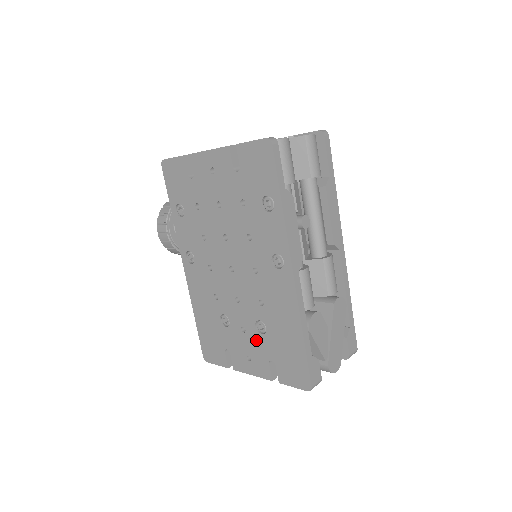
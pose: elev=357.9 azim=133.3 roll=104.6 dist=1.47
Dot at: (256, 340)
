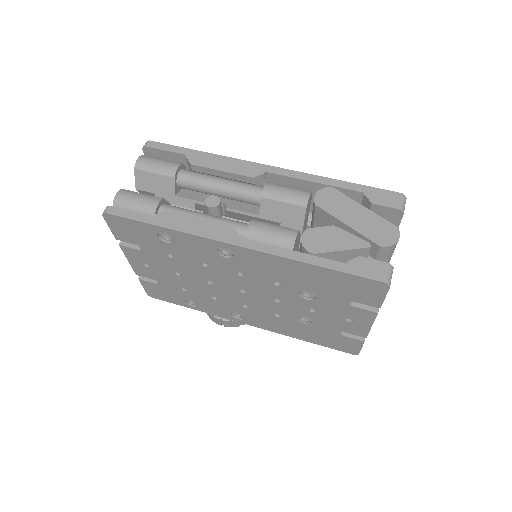
Dot at: (324, 306)
